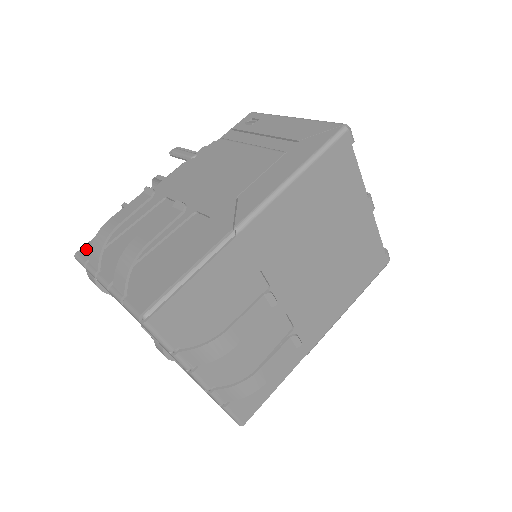
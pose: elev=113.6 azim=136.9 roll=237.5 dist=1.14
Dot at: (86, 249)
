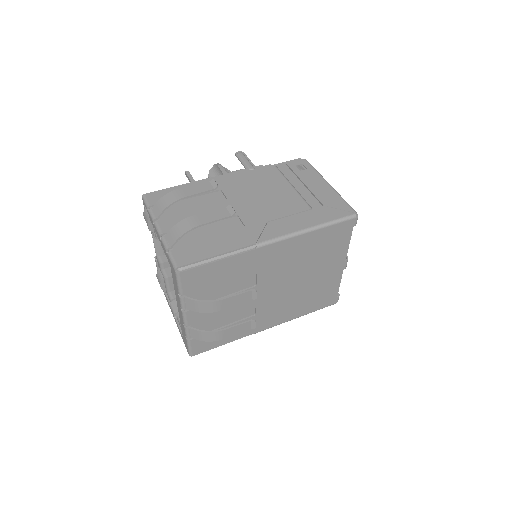
Dot at: (153, 196)
